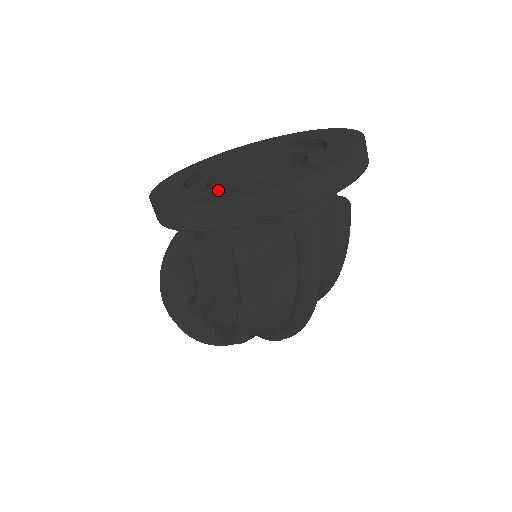
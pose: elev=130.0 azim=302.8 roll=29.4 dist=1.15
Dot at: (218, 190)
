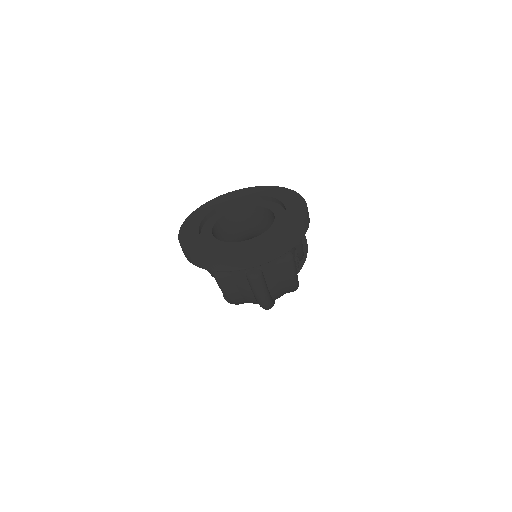
Dot at: (205, 242)
